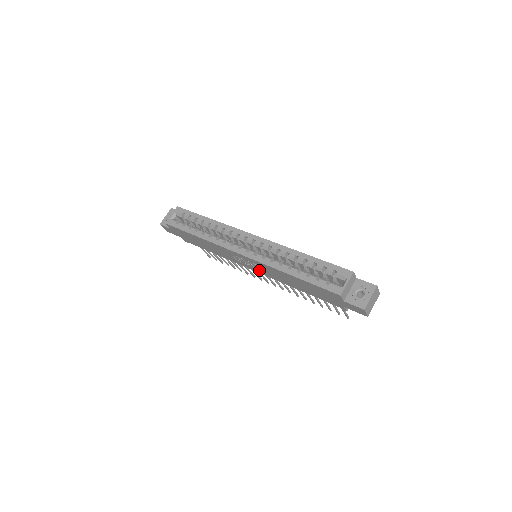
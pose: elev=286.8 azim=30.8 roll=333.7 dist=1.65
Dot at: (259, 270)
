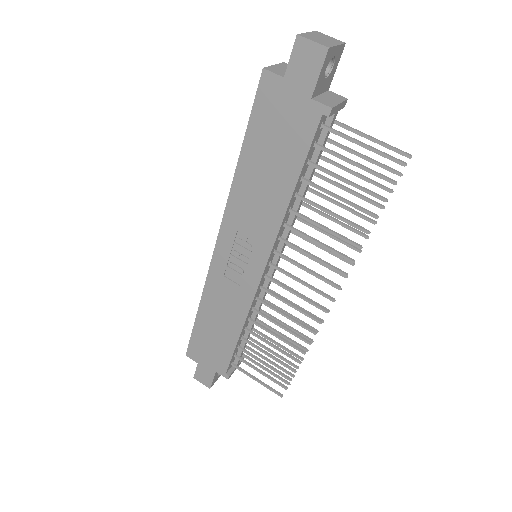
Dot at: (255, 253)
